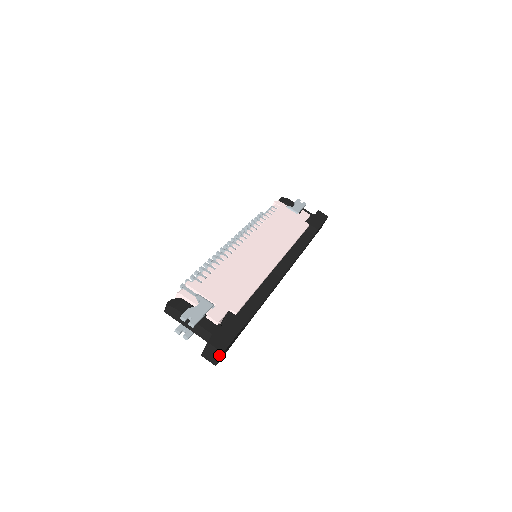
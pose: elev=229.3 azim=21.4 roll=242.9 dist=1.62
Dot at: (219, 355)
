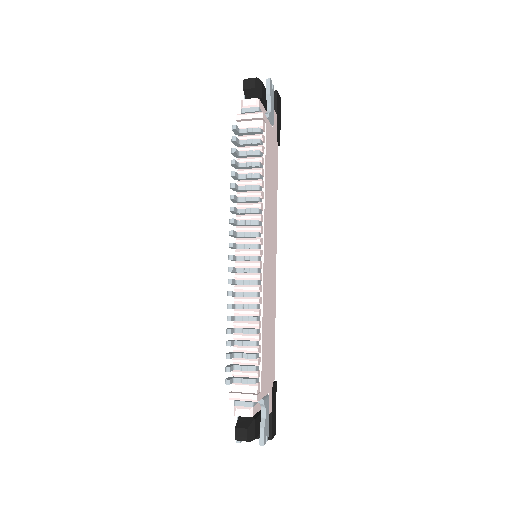
Dot at: occluded
